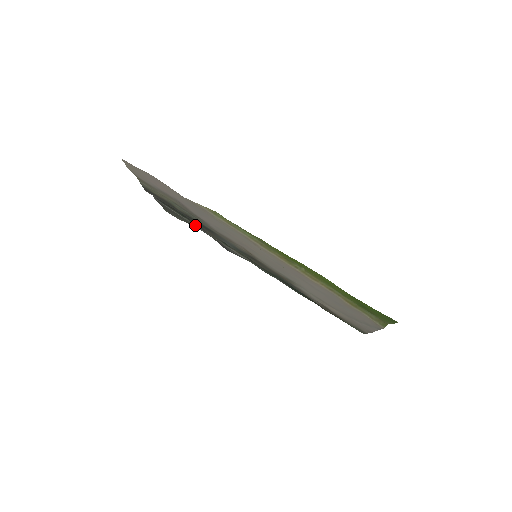
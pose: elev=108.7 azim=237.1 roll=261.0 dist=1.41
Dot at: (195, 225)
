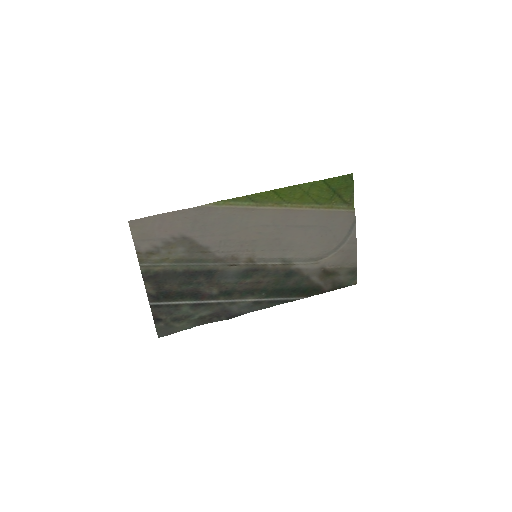
Dot at: (194, 302)
